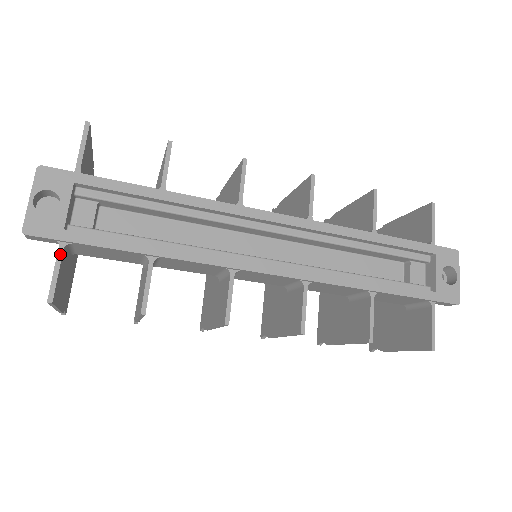
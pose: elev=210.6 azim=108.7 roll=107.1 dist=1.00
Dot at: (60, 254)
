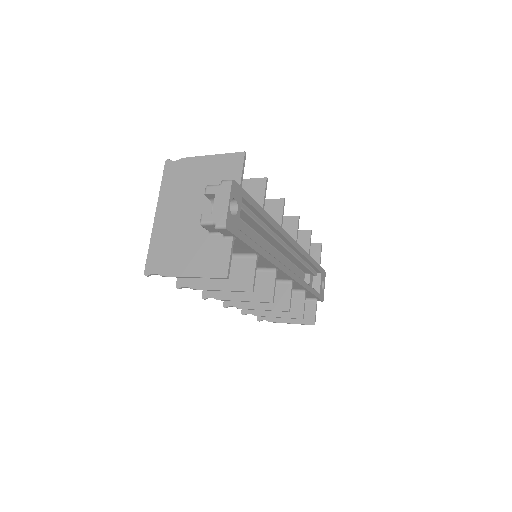
Dot at: occluded
